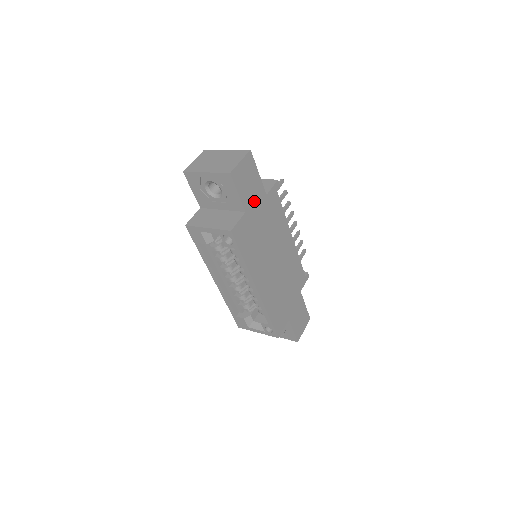
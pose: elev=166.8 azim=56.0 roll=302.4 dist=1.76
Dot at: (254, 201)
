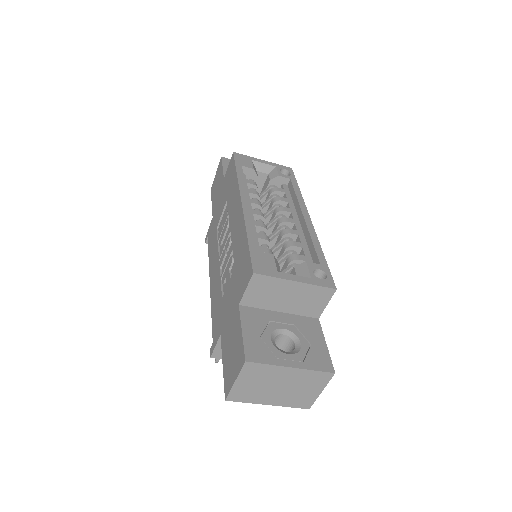
Dot at: occluded
